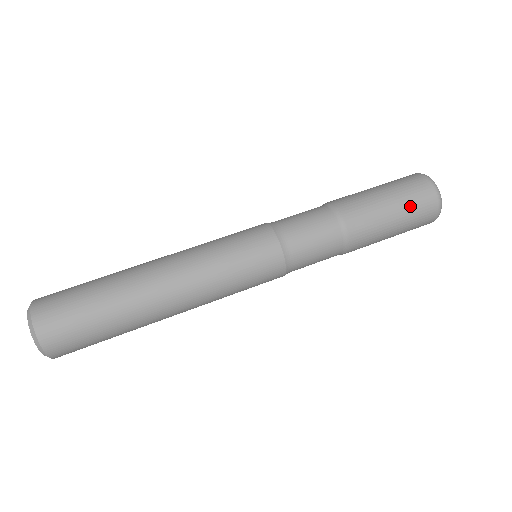
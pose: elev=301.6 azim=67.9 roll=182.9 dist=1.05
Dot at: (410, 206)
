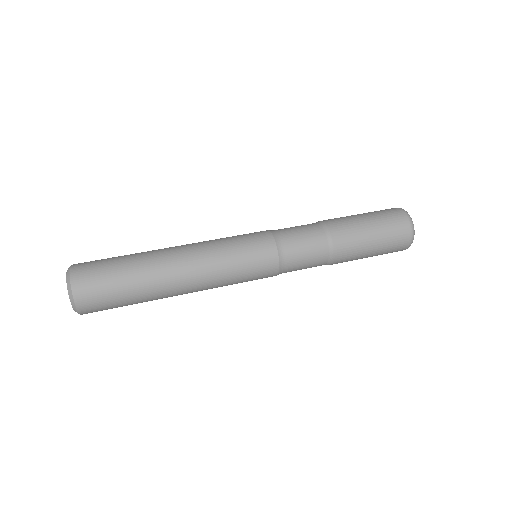
Dot at: (385, 223)
